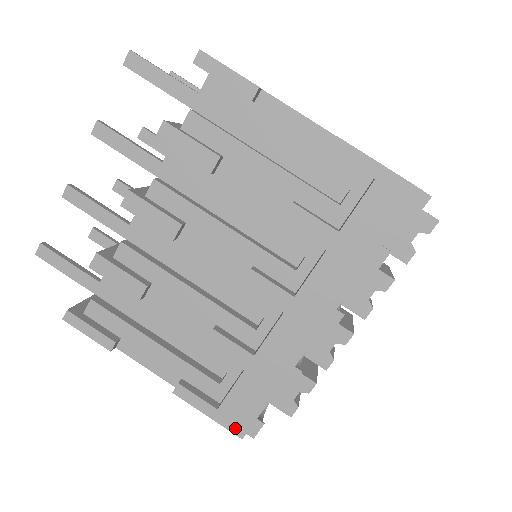
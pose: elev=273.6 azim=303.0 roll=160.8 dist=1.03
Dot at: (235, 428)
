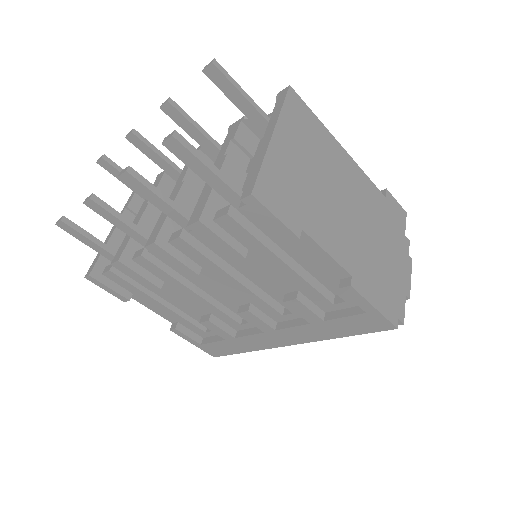
Dot at: (211, 353)
